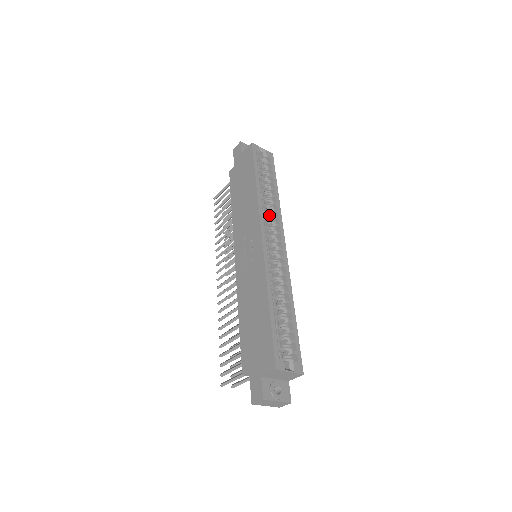
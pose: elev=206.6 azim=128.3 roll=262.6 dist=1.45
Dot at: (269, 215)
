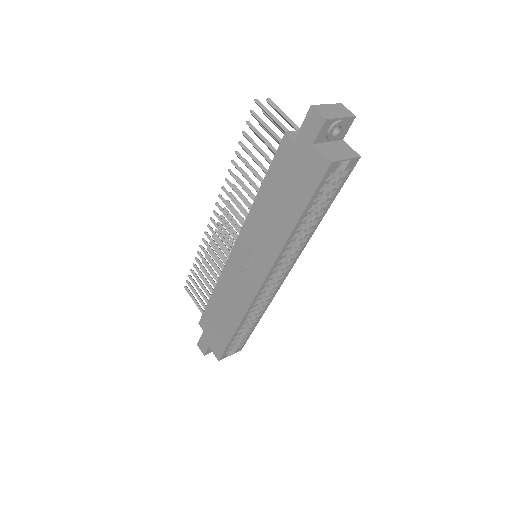
Dot at: occluded
